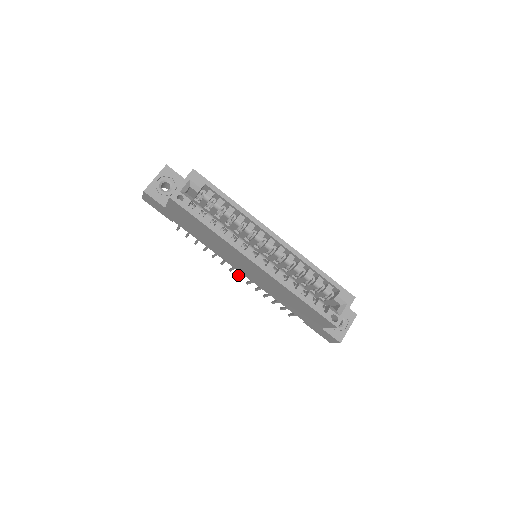
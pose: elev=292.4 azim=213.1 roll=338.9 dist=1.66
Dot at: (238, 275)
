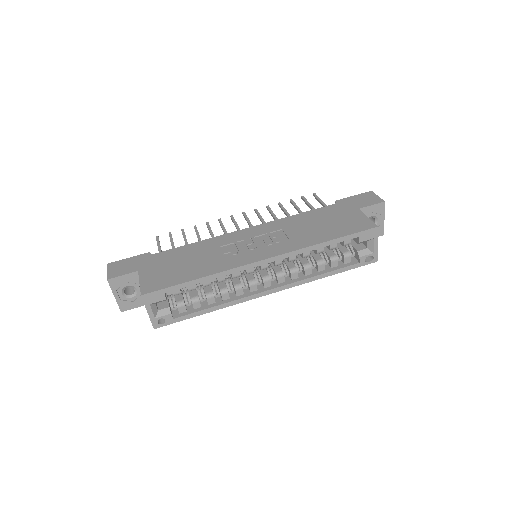
Dot at: occluded
